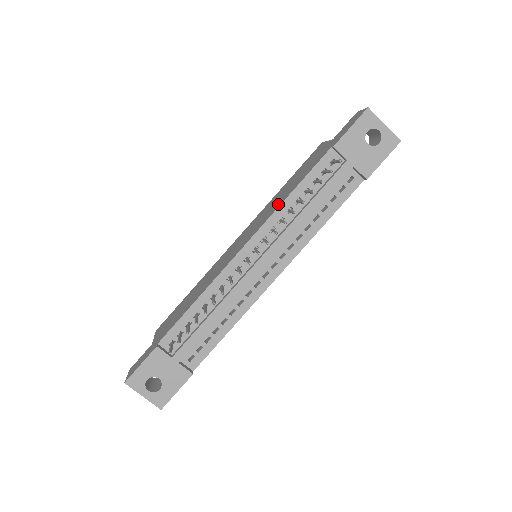
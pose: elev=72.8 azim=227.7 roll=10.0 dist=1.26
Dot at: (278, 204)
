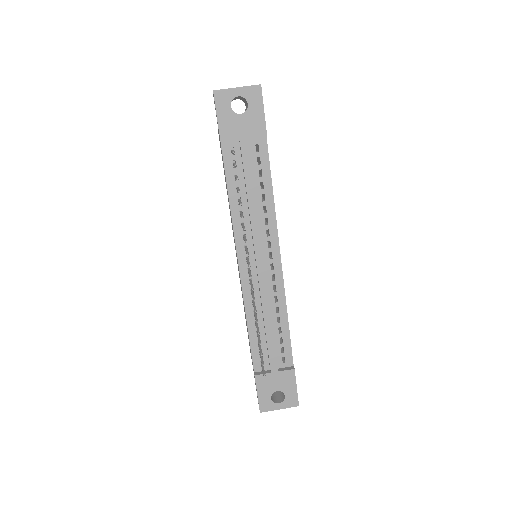
Dot at: occluded
